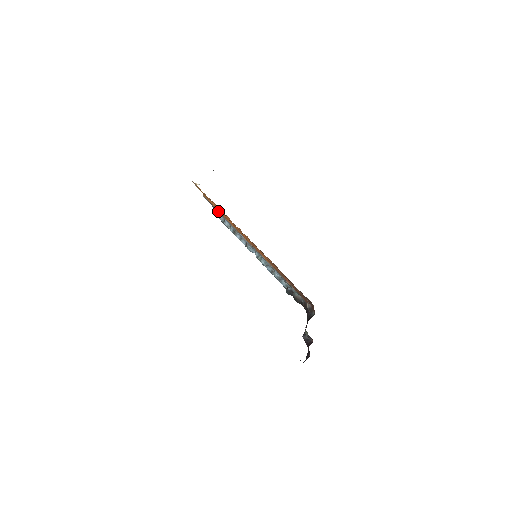
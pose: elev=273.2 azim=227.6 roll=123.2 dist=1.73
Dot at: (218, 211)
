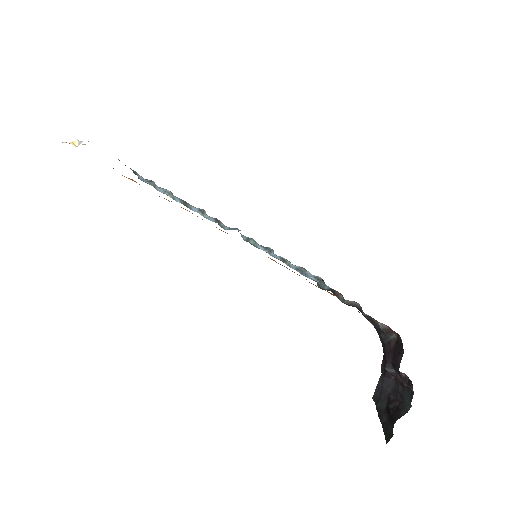
Dot at: occluded
